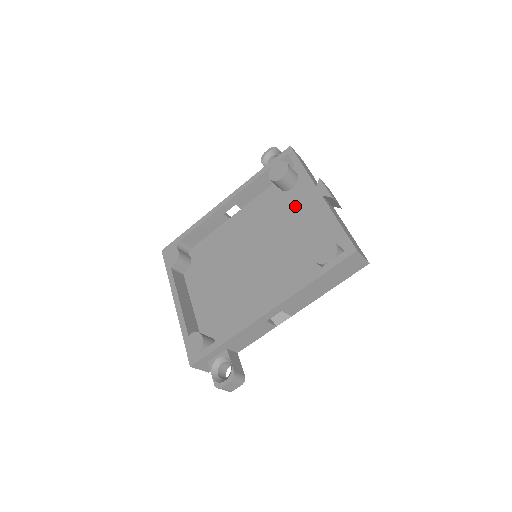
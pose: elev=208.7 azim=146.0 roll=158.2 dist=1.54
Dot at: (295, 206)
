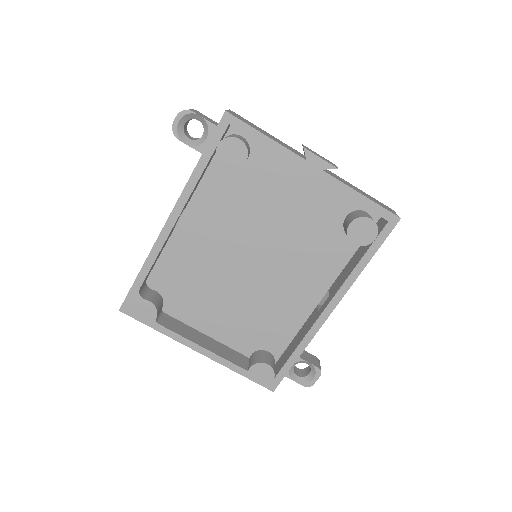
Dot at: (268, 180)
